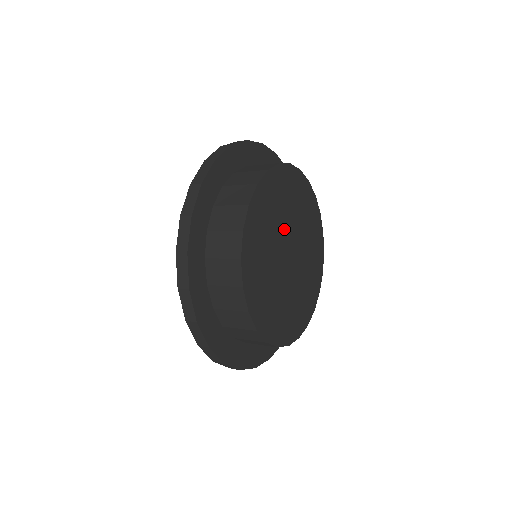
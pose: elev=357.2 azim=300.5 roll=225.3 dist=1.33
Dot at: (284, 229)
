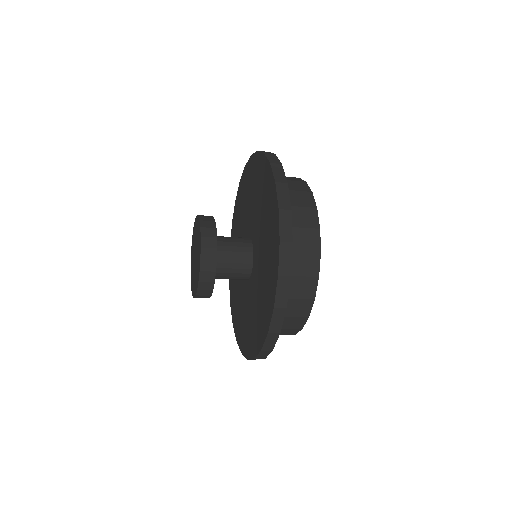
Dot at: occluded
